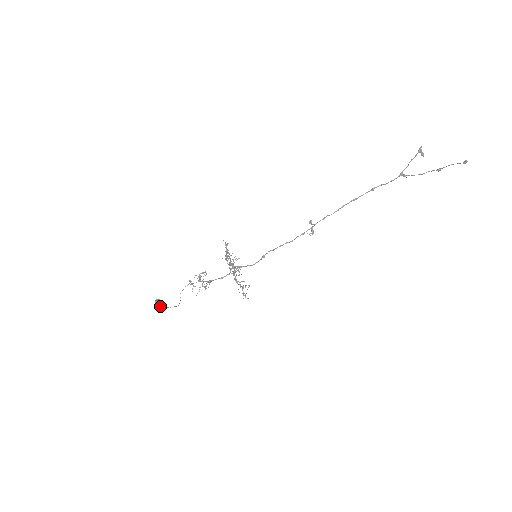
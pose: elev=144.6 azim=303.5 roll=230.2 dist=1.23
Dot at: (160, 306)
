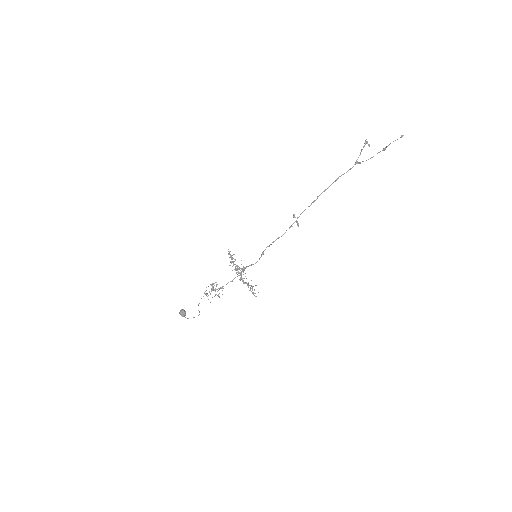
Dot at: (185, 315)
